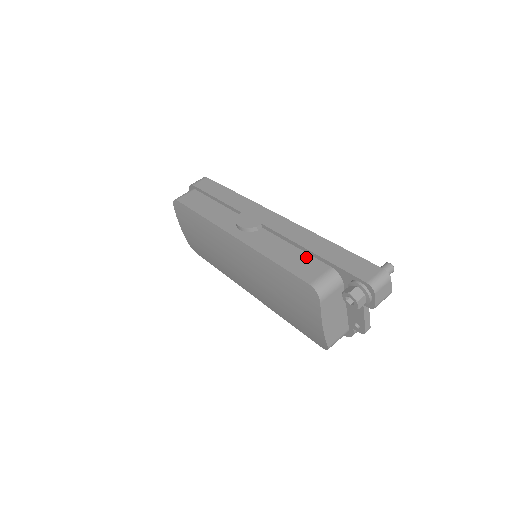
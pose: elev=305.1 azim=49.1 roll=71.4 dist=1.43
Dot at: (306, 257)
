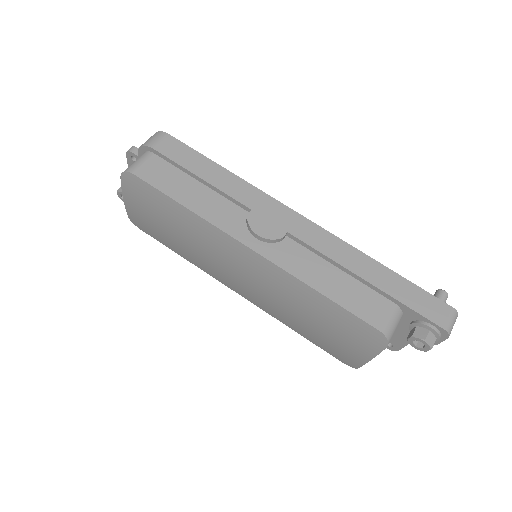
Dot at: (360, 287)
